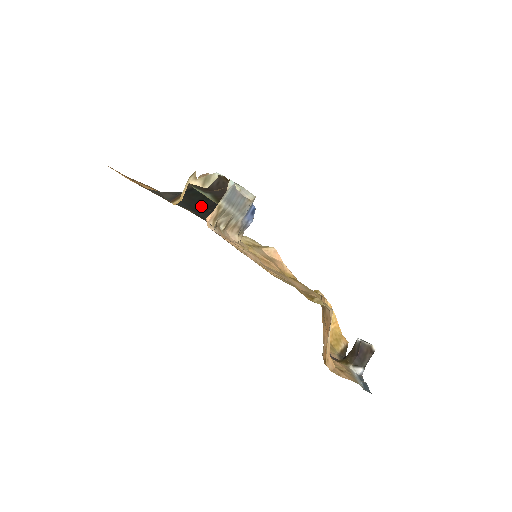
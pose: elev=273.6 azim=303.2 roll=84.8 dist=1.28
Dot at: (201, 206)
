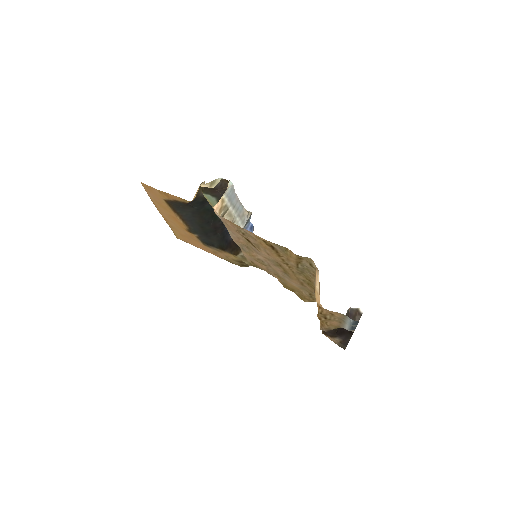
Dot at: (211, 226)
